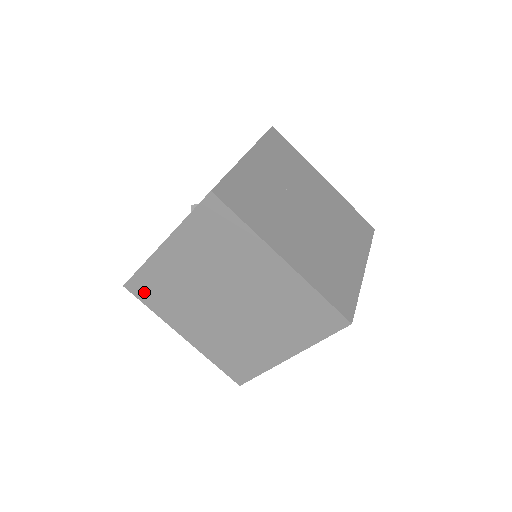
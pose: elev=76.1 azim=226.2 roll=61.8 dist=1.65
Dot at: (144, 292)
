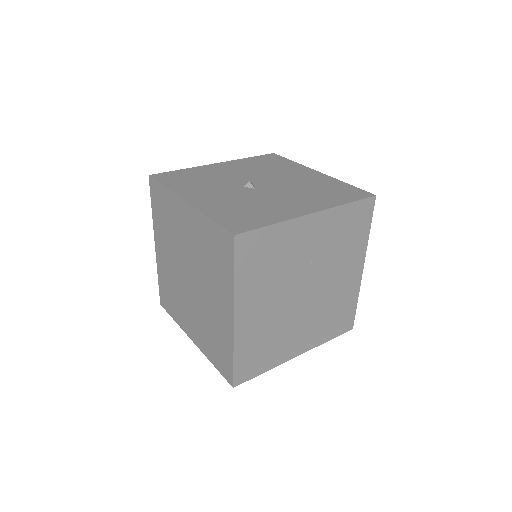
Dot at: (156, 197)
